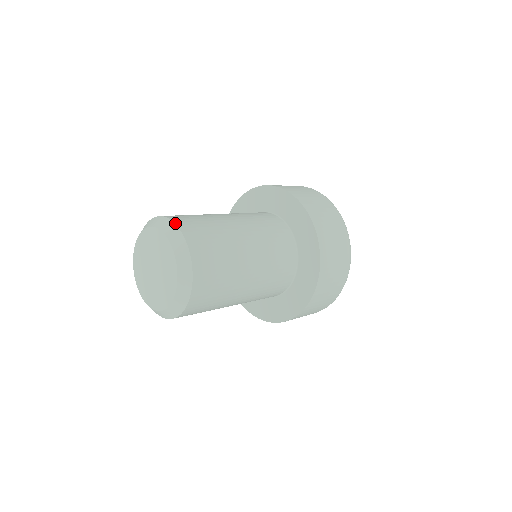
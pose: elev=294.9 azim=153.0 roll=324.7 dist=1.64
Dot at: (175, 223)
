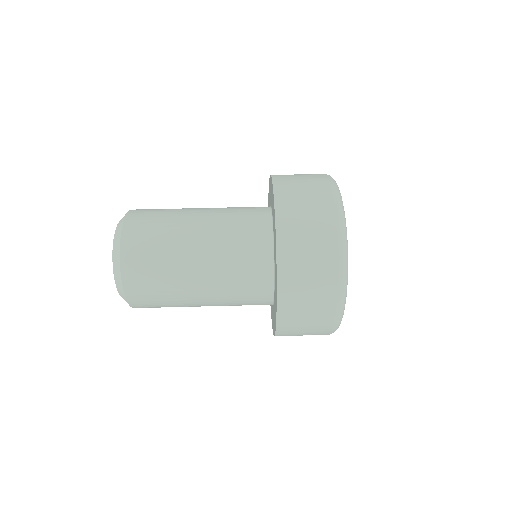
Dot at: (124, 221)
